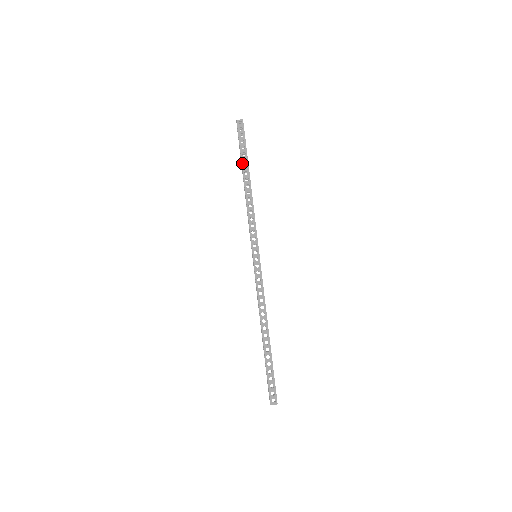
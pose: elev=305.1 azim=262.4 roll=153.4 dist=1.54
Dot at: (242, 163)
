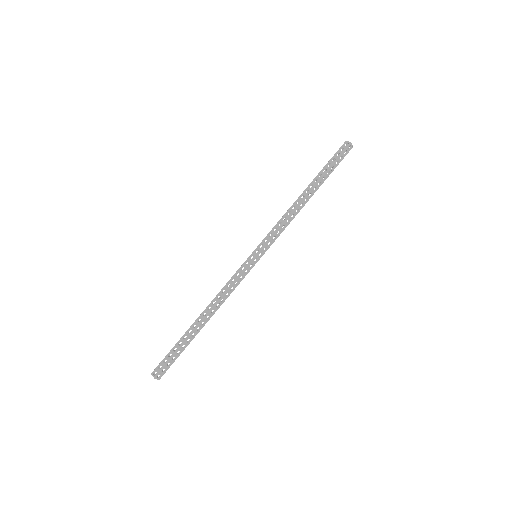
Dot at: (316, 176)
